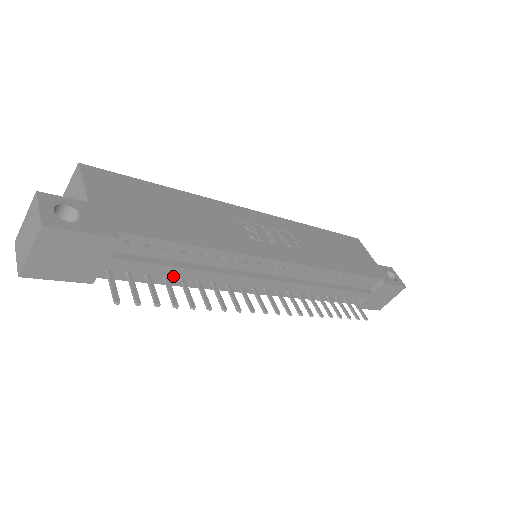
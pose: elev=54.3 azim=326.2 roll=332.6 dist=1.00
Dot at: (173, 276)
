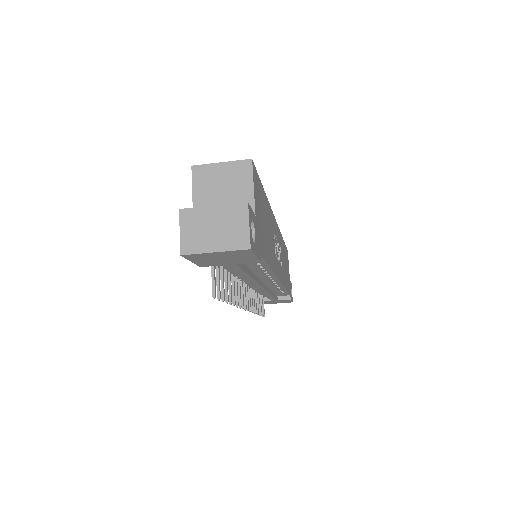
Dot at: (230, 270)
